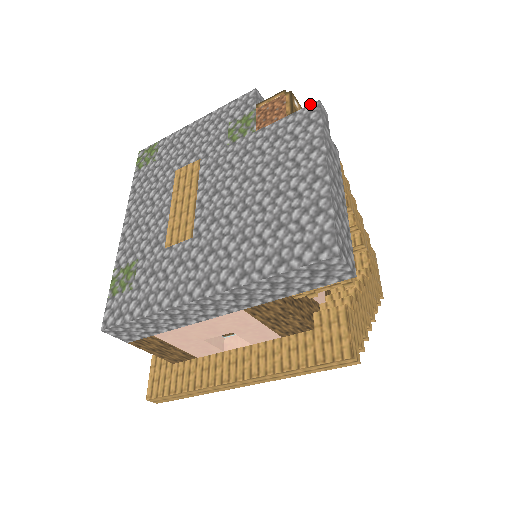
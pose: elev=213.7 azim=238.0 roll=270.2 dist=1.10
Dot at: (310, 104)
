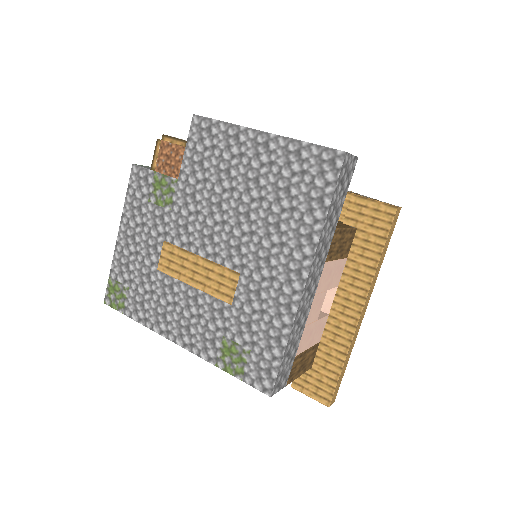
Dot at: (191, 123)
